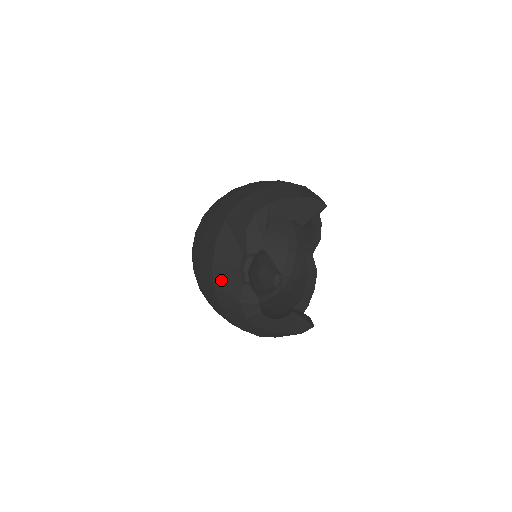
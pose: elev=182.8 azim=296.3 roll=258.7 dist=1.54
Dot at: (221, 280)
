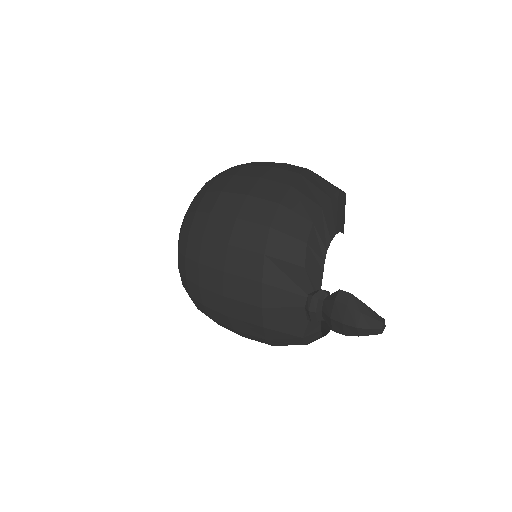
Dot at: (276, 322)
